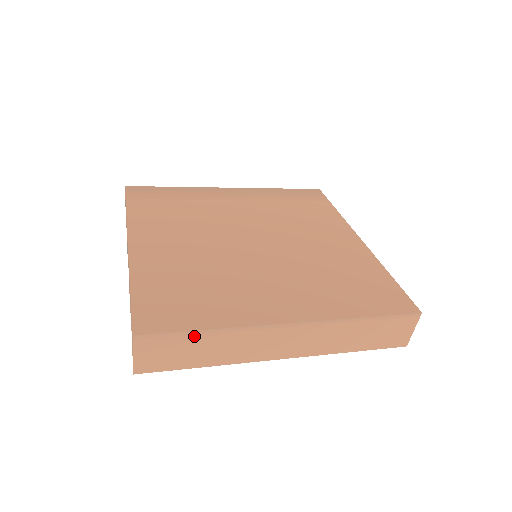
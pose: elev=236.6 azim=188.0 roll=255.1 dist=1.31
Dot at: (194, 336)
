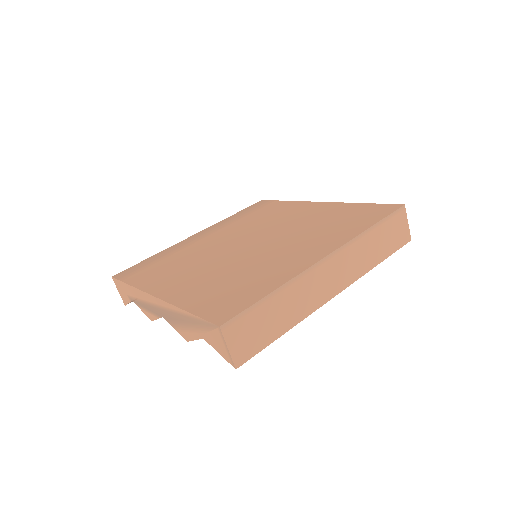
Dot at: (264, 304)
